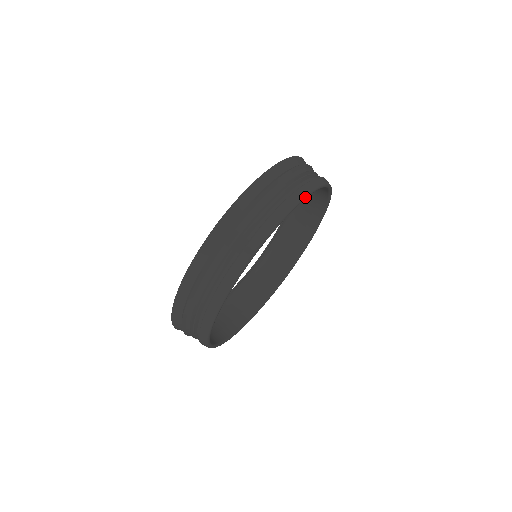
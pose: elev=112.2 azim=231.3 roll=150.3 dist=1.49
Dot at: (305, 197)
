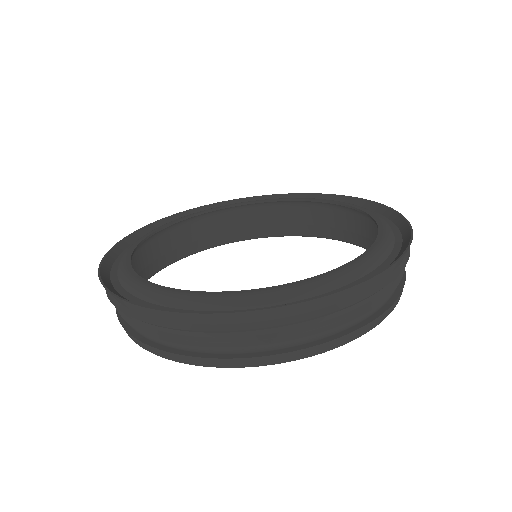
Dot at: (387, 315)
